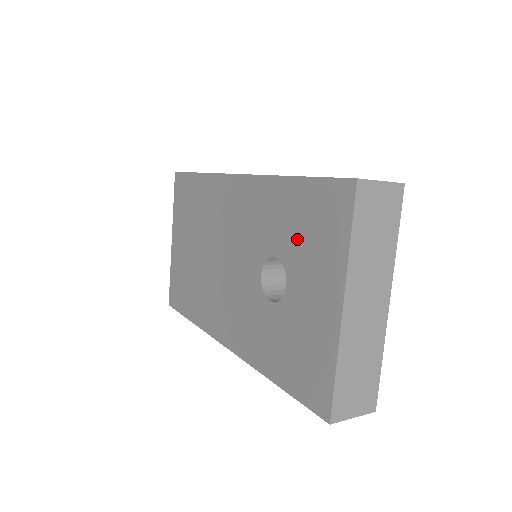
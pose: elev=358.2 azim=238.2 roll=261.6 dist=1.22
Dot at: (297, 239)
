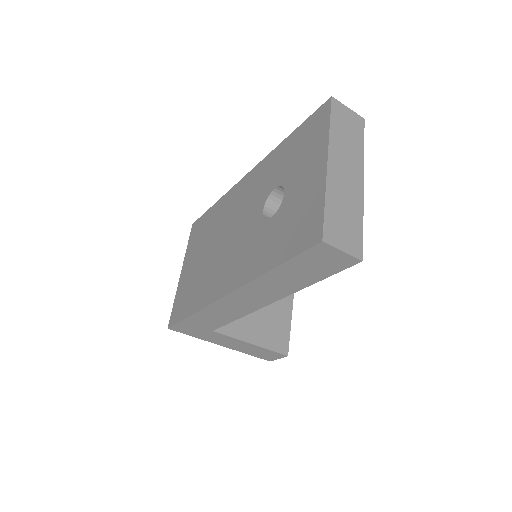
Dot at: (292, 161)
